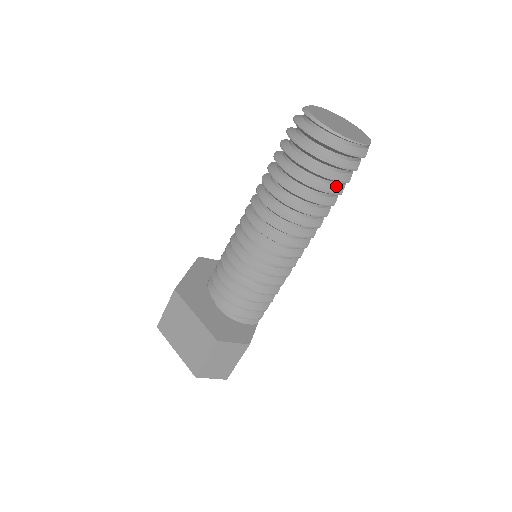
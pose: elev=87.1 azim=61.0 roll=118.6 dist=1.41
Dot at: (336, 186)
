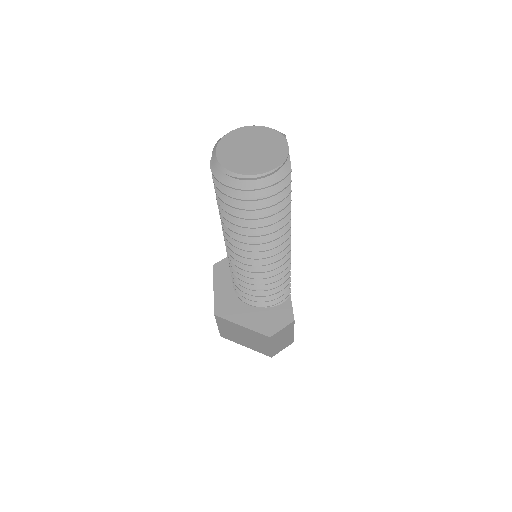
Dot at: occluded
